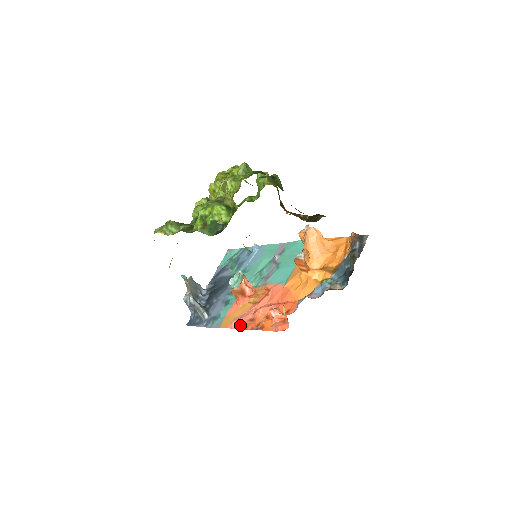
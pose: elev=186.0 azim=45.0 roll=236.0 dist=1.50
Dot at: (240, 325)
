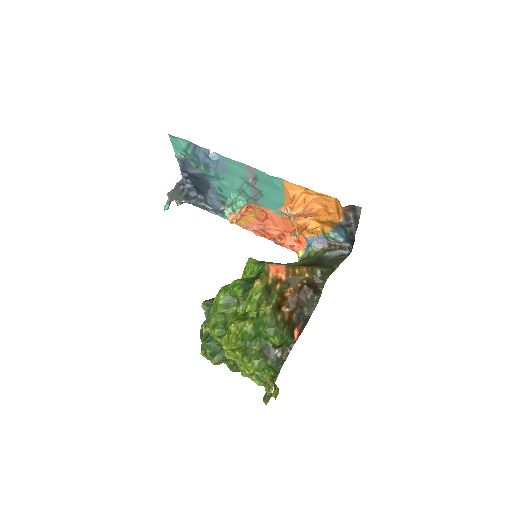
Dot at: (256, 233)
